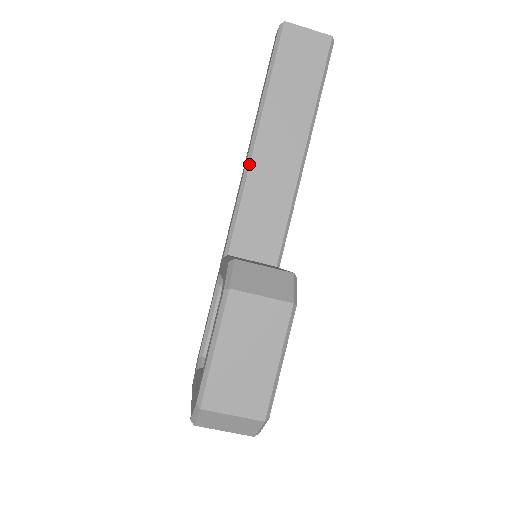
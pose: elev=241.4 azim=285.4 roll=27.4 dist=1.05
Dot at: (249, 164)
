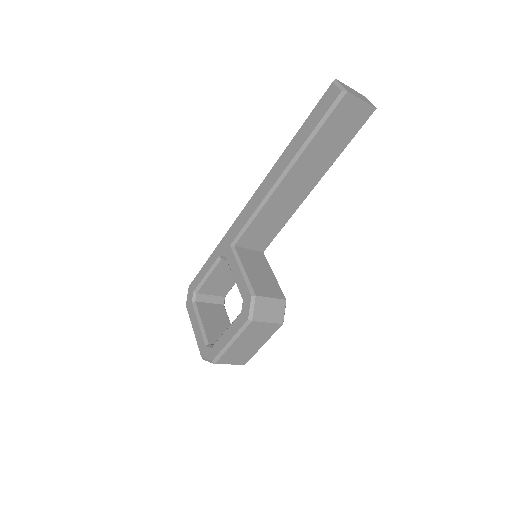
Dot at: (272, 194)
